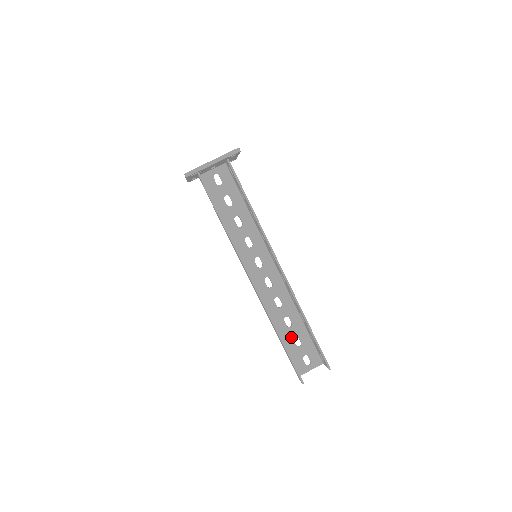
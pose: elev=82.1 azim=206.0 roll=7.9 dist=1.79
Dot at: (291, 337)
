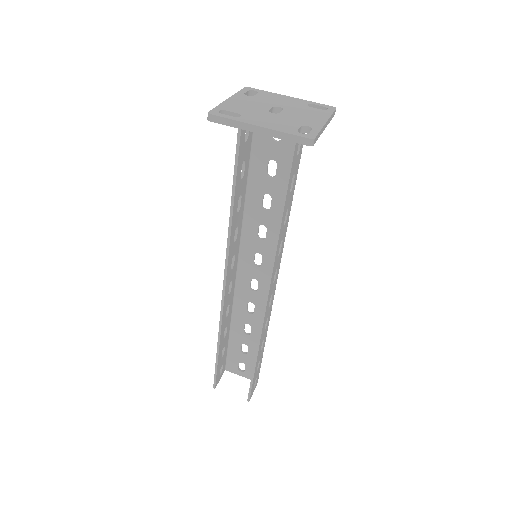
Dot at: (241, 341)
